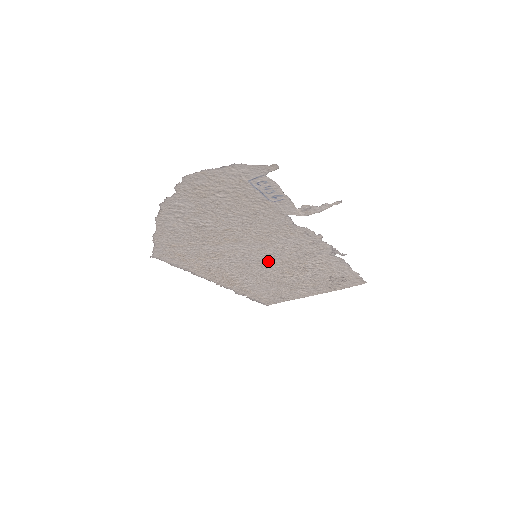
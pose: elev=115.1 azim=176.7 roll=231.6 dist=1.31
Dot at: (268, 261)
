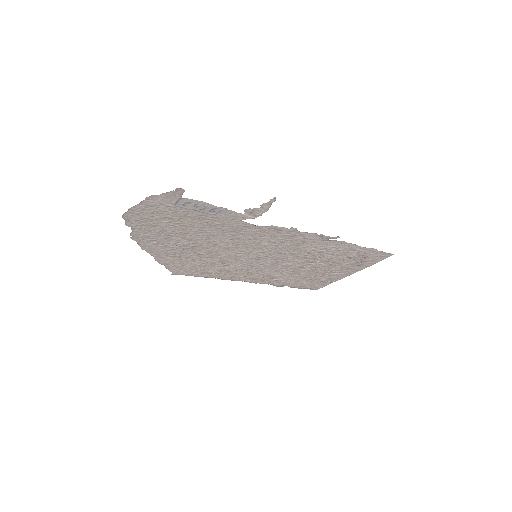
Dot at: (272, 257)
